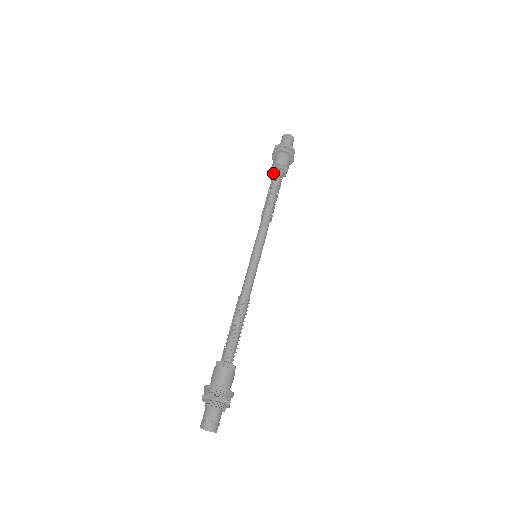
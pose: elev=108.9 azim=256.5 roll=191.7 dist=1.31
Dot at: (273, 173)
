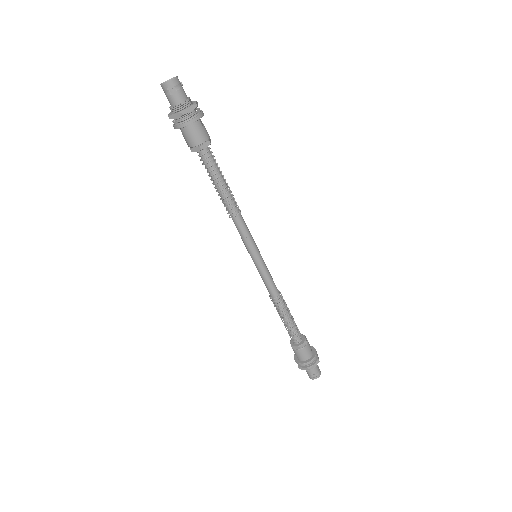
Dot at: occluded
